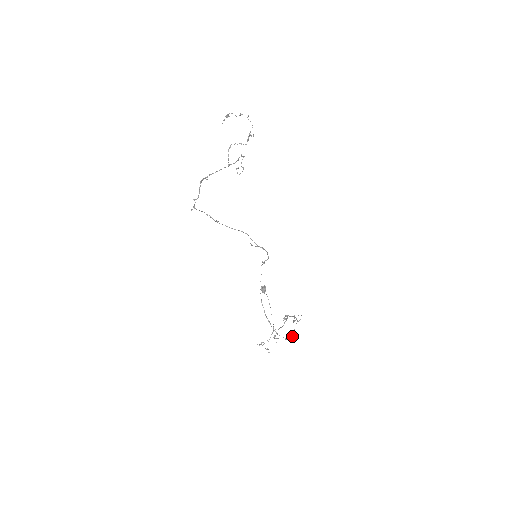
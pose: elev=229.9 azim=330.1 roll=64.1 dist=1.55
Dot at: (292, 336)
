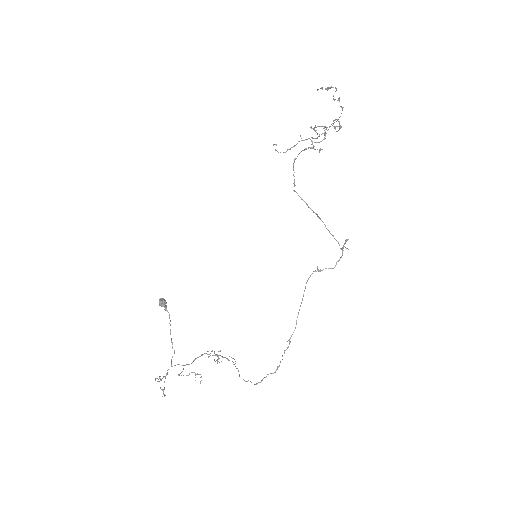
Dot at: (247, 381)
